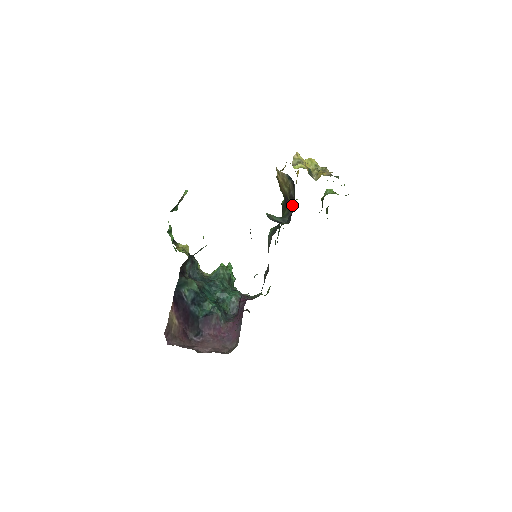
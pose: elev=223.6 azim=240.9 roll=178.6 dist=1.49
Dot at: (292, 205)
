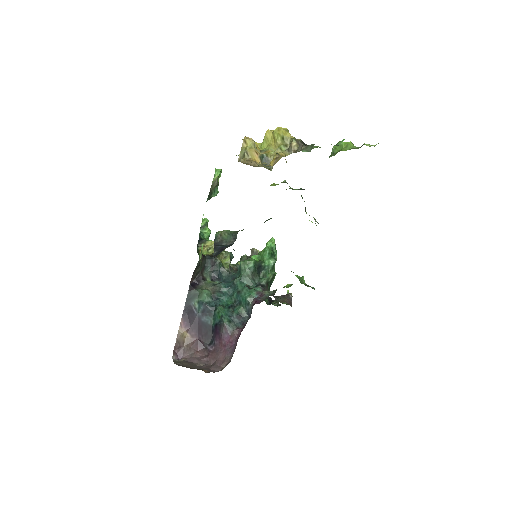
Dot at: occluded
